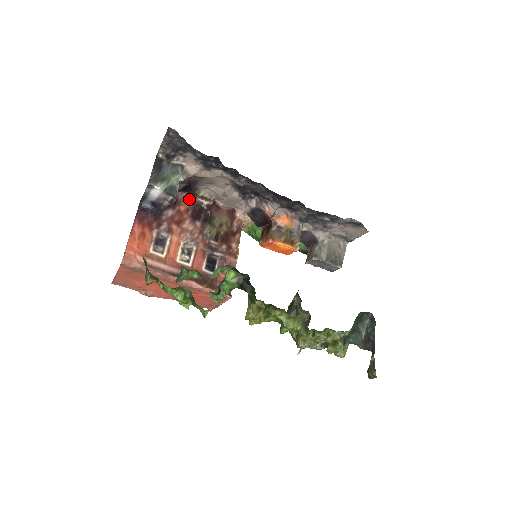
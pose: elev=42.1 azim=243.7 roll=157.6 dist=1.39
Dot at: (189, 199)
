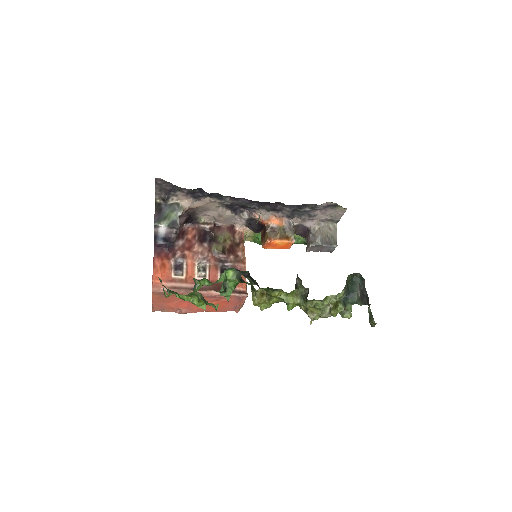
Dot at: (193, 228)
